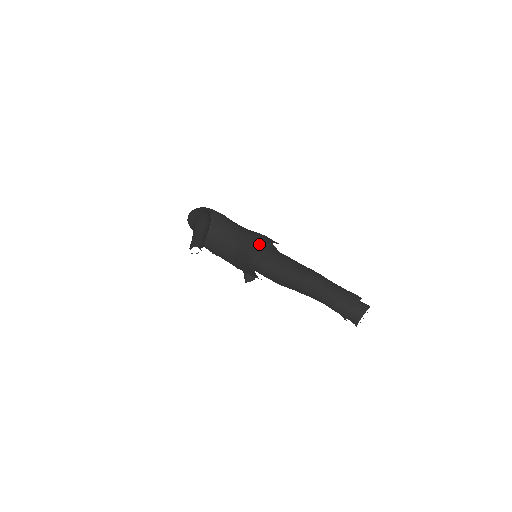
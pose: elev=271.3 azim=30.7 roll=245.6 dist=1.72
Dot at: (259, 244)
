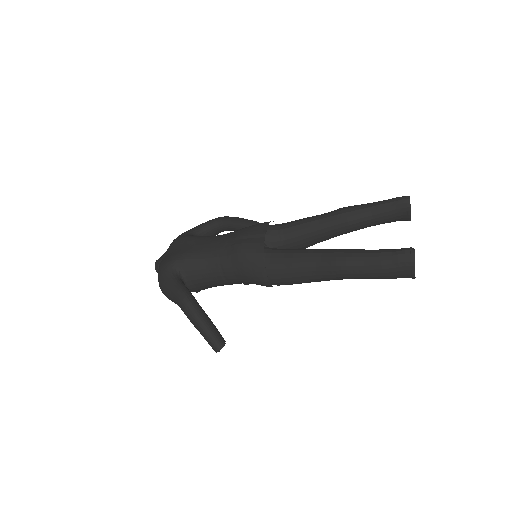
Dot at: (254, 266)
